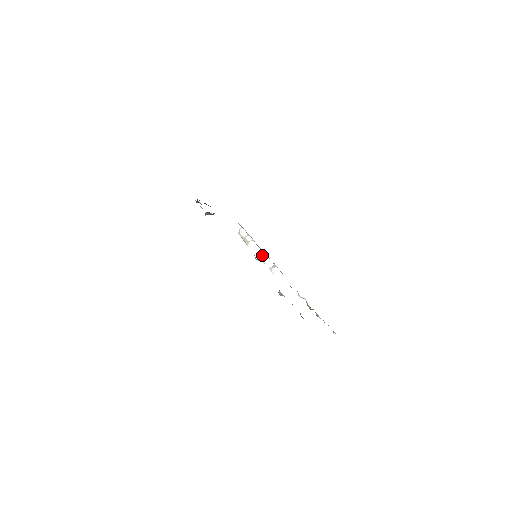
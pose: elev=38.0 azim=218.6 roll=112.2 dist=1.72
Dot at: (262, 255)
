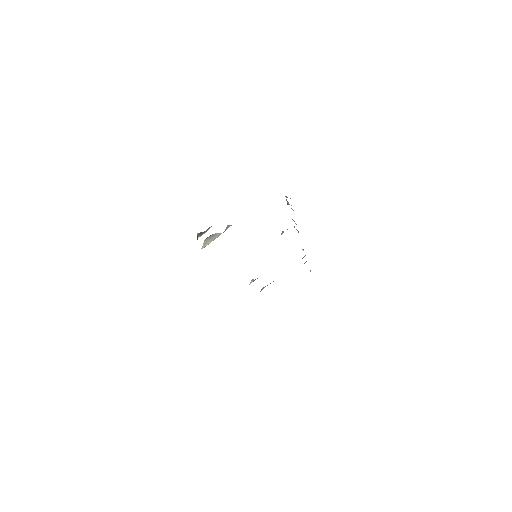
Dot at: occluded
